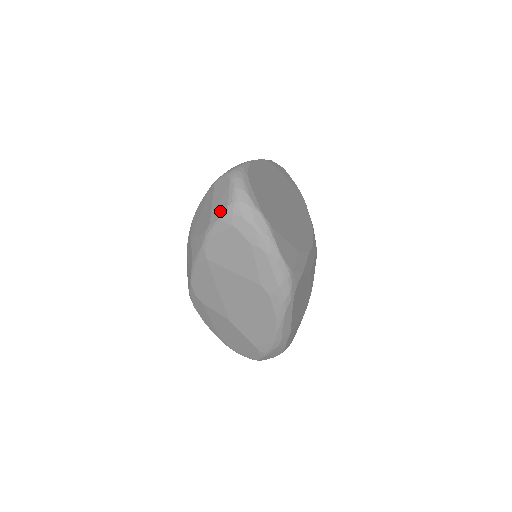
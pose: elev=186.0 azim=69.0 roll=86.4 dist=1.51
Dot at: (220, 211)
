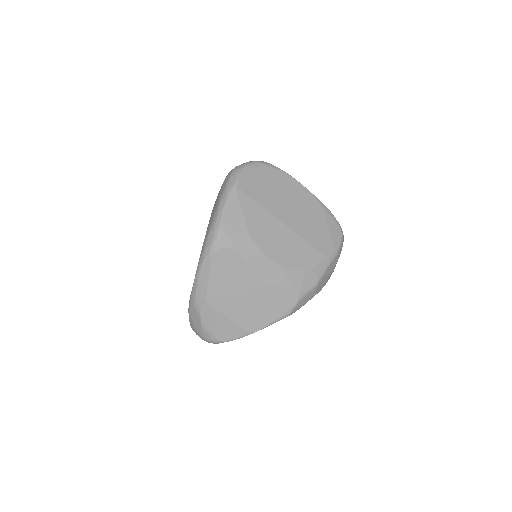
Dot at: occluded
